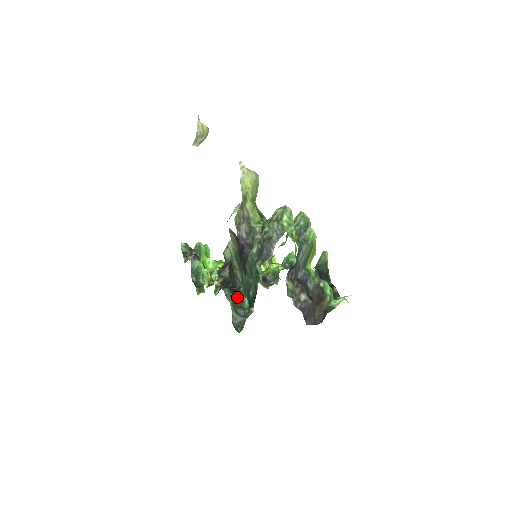
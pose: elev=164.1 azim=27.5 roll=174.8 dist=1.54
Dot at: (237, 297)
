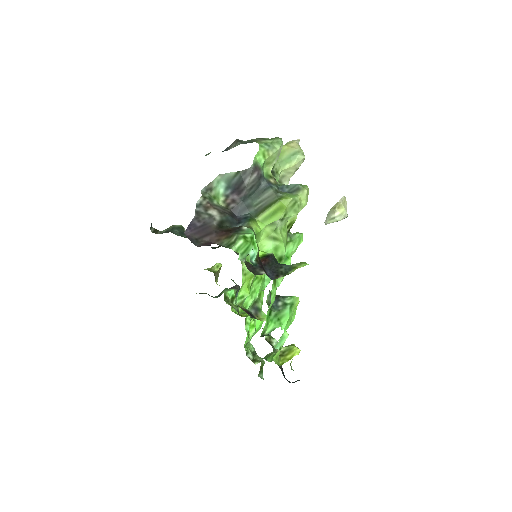
Dot at: occluded
